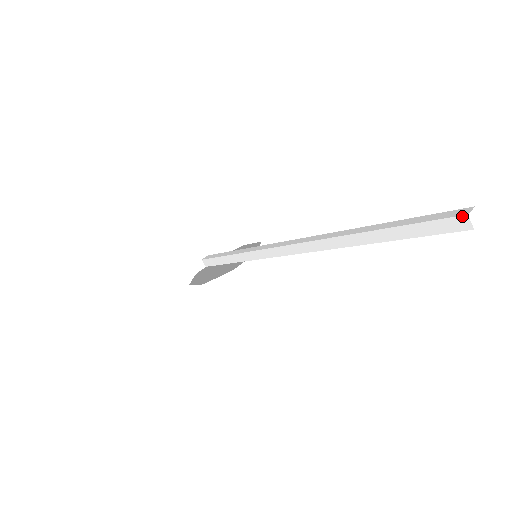
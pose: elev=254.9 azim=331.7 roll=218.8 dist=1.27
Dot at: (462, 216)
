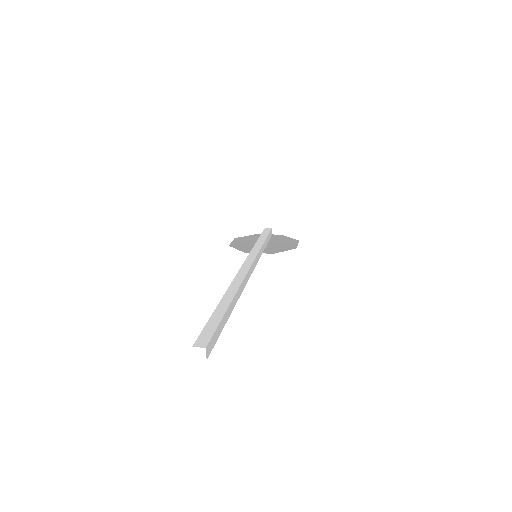
Dot at: (194, 345)
